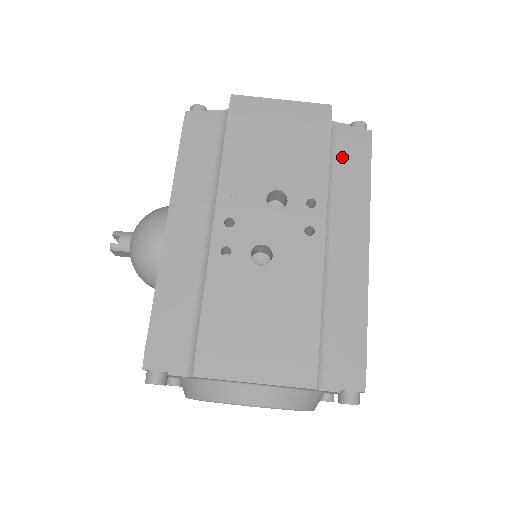
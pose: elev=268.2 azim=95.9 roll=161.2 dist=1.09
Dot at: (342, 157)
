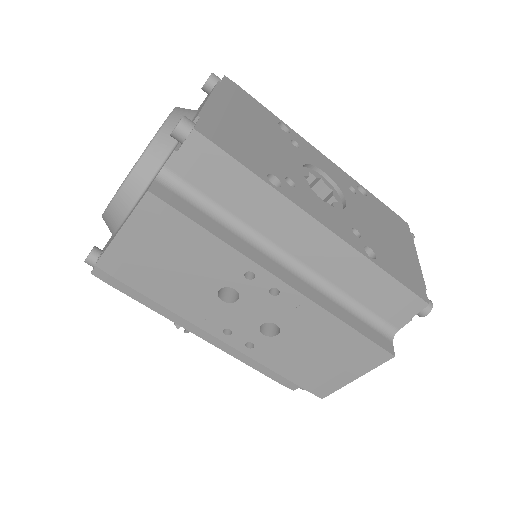
Dot at: (211, 188)
